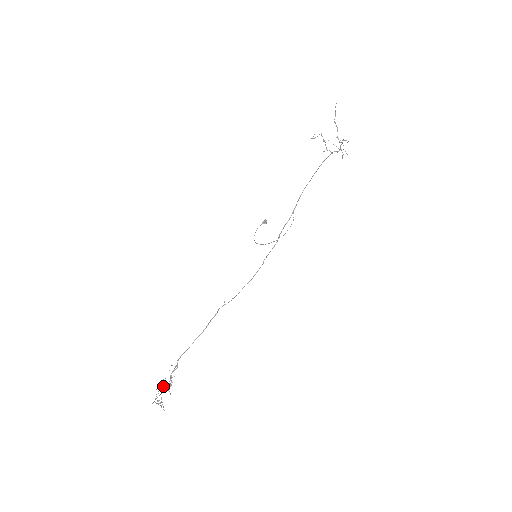
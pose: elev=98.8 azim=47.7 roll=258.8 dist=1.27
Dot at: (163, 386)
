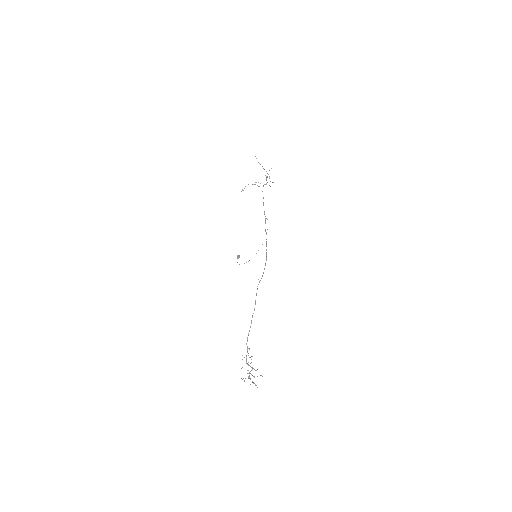
Dot at: occluded
